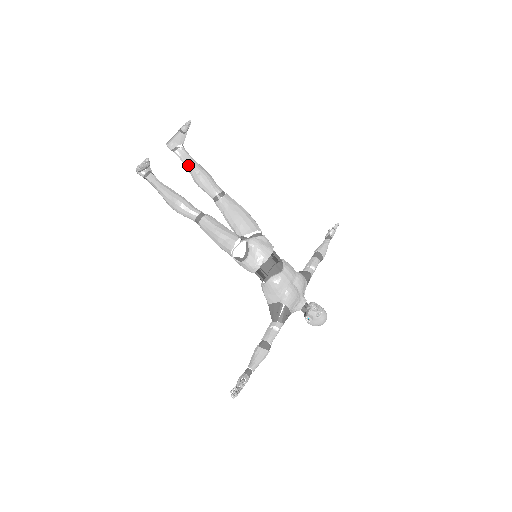
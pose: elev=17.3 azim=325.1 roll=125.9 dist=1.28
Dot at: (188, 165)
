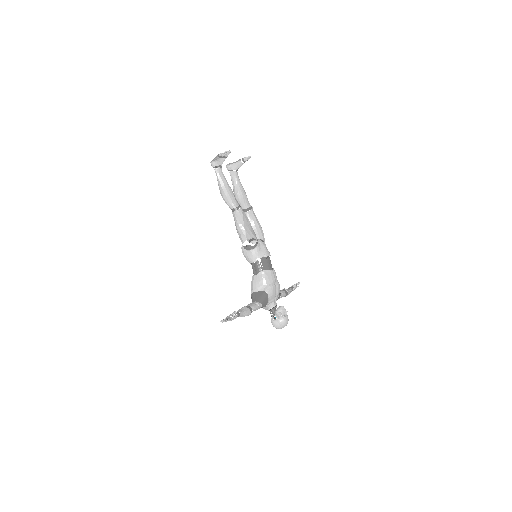
Dot at: (233, 184)
